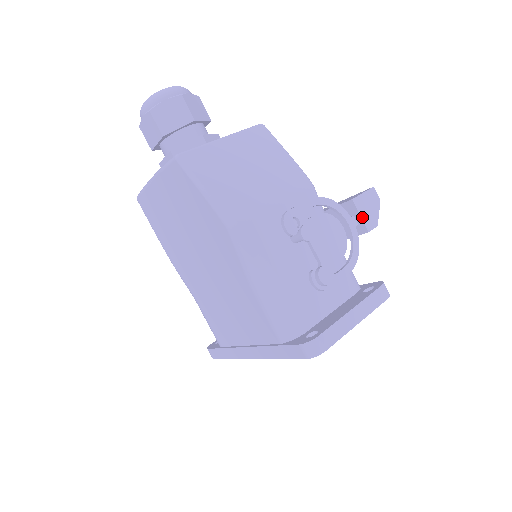
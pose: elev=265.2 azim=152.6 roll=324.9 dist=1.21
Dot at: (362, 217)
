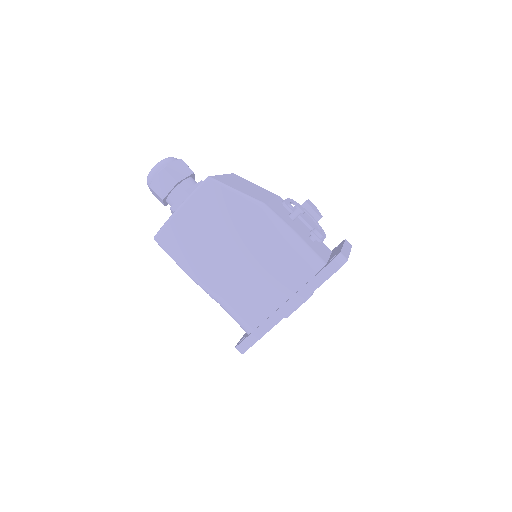
Dot at: (314, 210)
